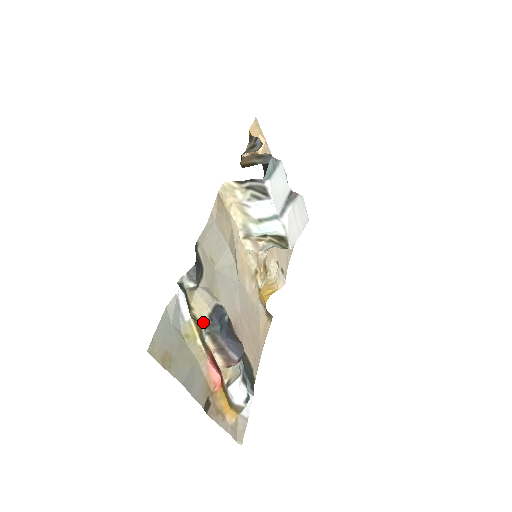
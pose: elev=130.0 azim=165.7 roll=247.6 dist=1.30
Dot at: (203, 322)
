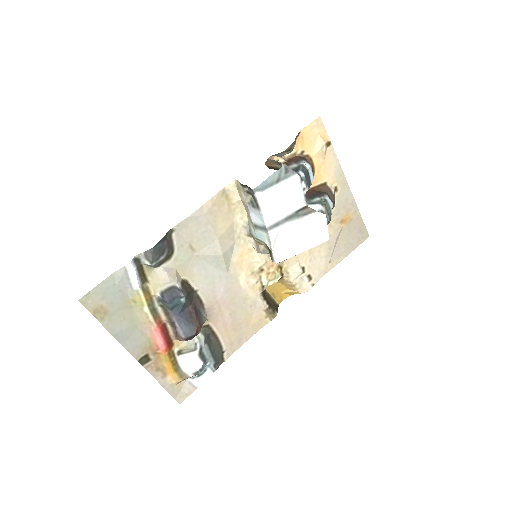
Dot at: (155, 295)
